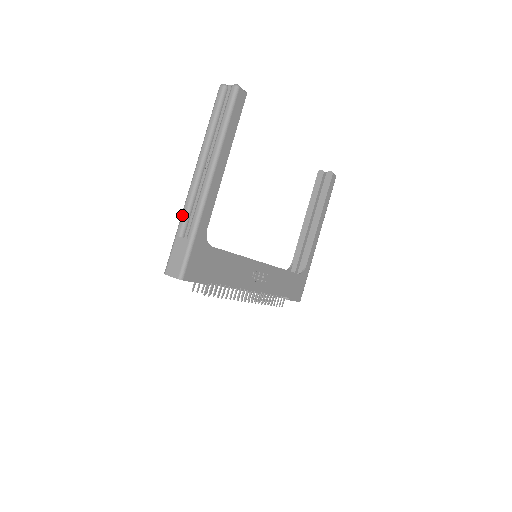
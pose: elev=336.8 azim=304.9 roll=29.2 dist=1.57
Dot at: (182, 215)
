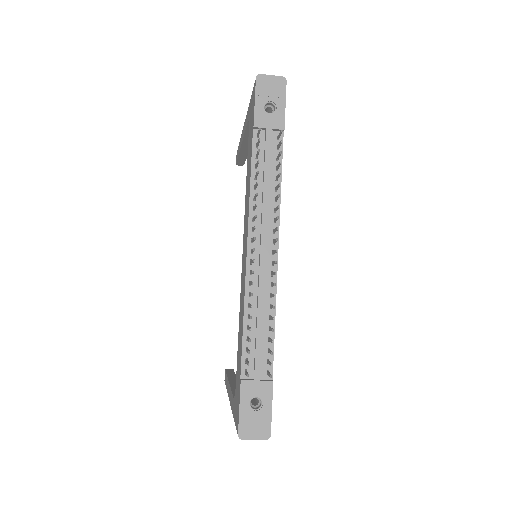
Dot at: occluded
